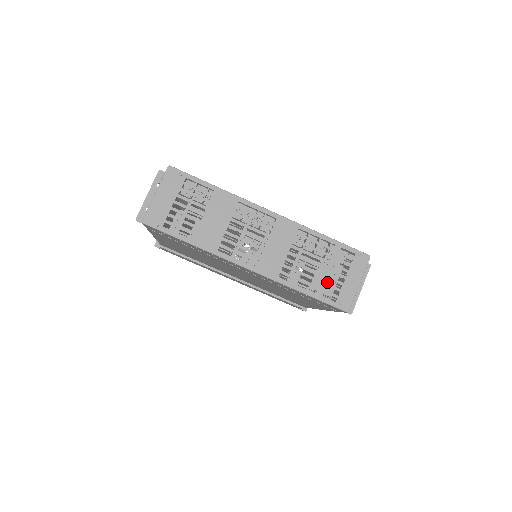
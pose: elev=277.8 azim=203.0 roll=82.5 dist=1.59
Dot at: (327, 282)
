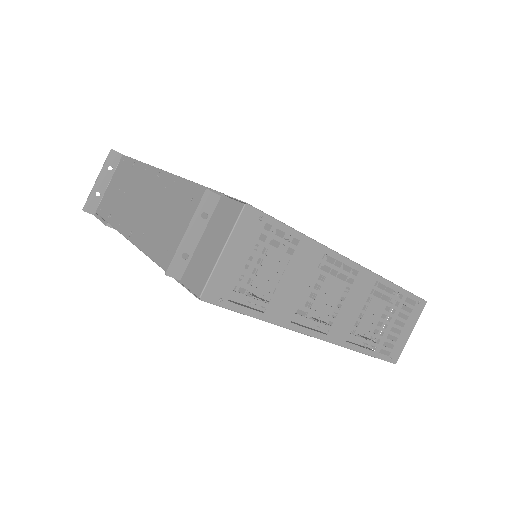
Dot at: occluded
